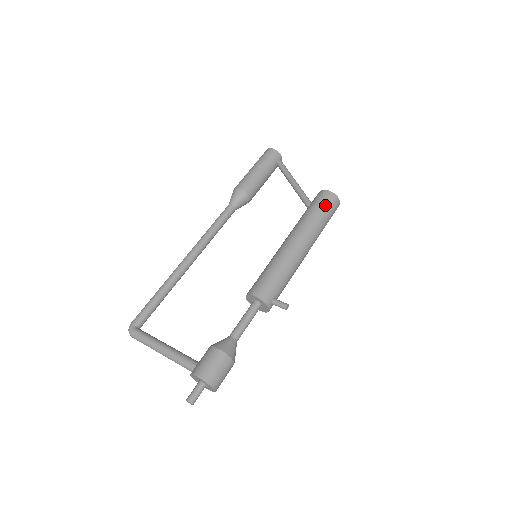
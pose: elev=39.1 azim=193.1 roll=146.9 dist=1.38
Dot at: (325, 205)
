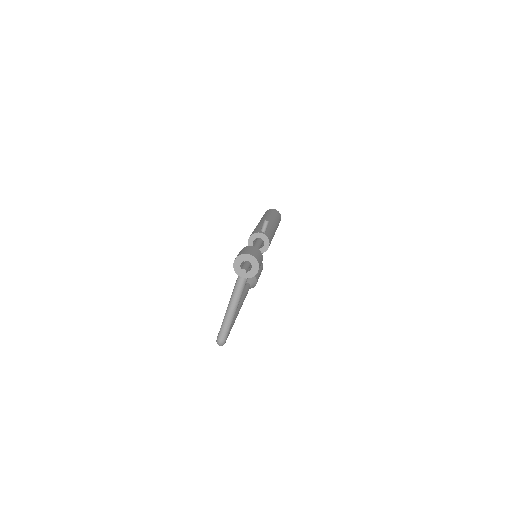
Dot at: occluded
